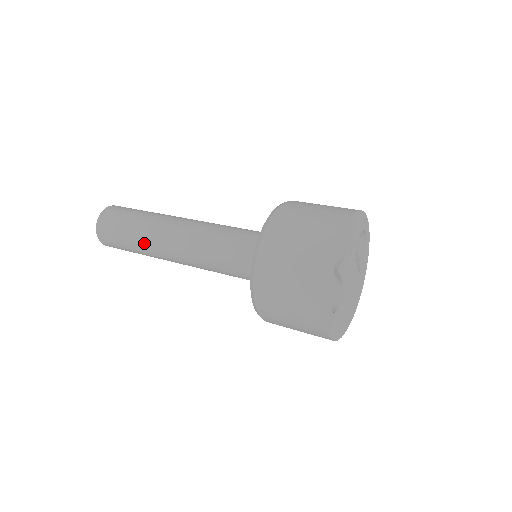
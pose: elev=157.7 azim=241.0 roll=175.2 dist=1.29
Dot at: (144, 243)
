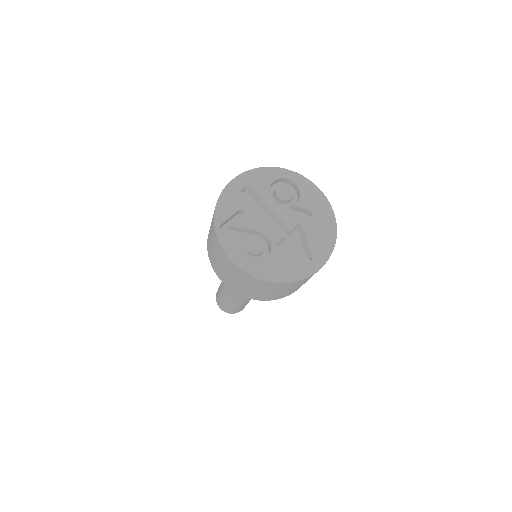
Dot at: (226, 296)
